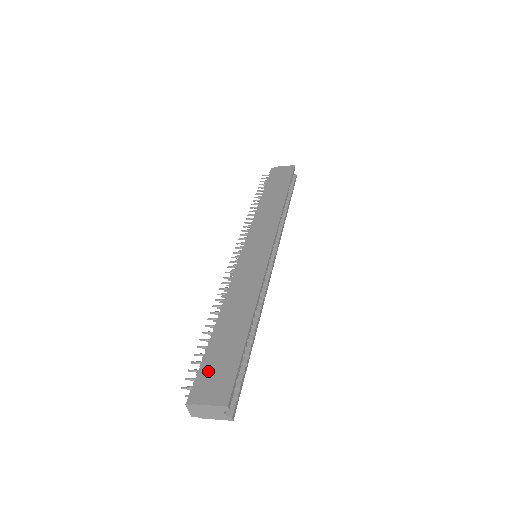
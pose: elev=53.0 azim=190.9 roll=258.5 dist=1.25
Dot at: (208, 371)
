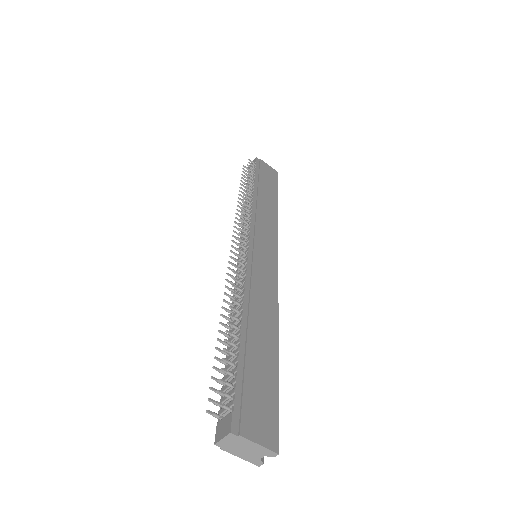
Dot at: (249, 393)
